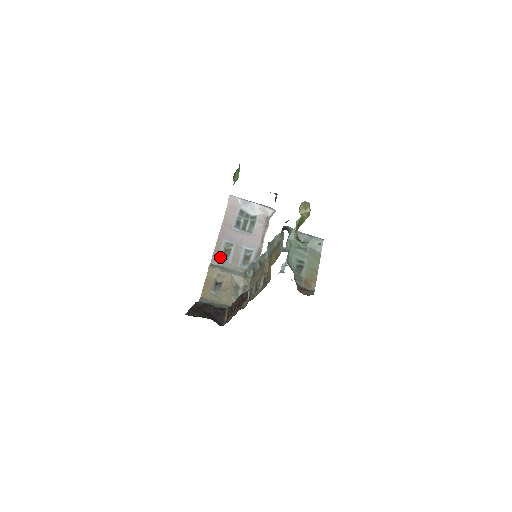
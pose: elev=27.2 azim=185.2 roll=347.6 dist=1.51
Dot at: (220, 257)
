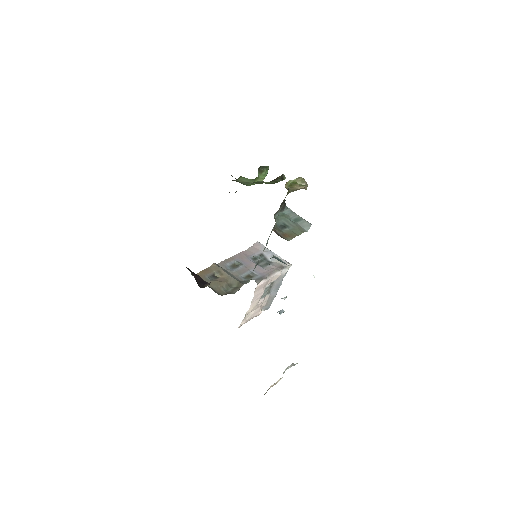
Dot at: (227, 265)
